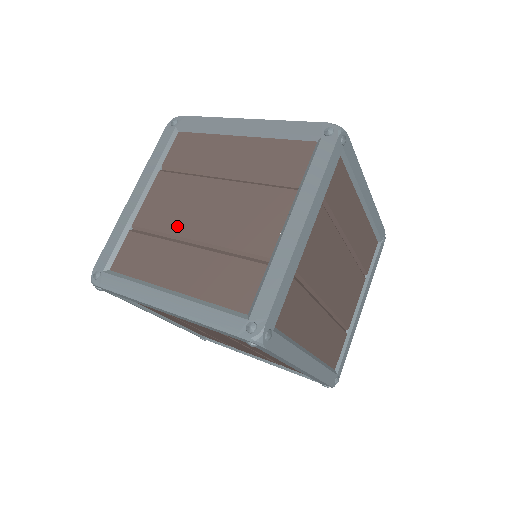
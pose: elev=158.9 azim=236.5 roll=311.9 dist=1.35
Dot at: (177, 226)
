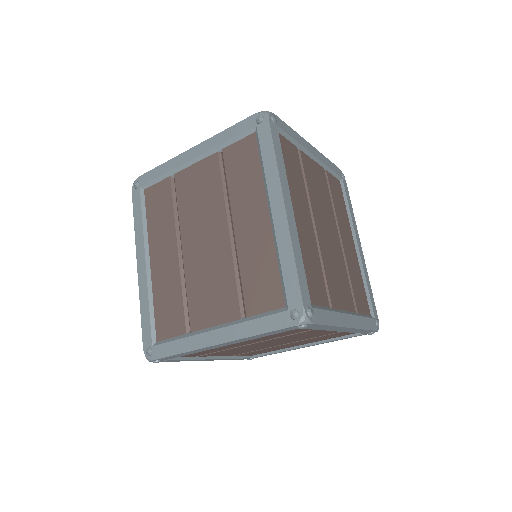
Dot at: occluded
